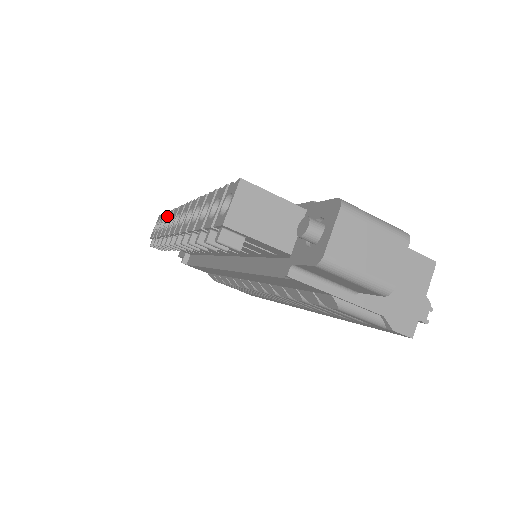
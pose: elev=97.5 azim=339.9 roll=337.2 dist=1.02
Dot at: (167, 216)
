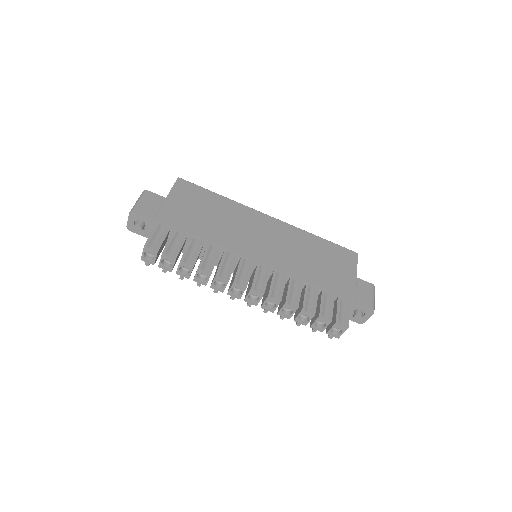
Dot at: occluded
